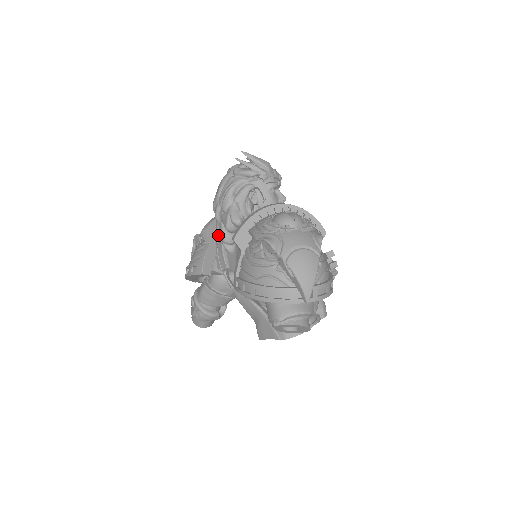
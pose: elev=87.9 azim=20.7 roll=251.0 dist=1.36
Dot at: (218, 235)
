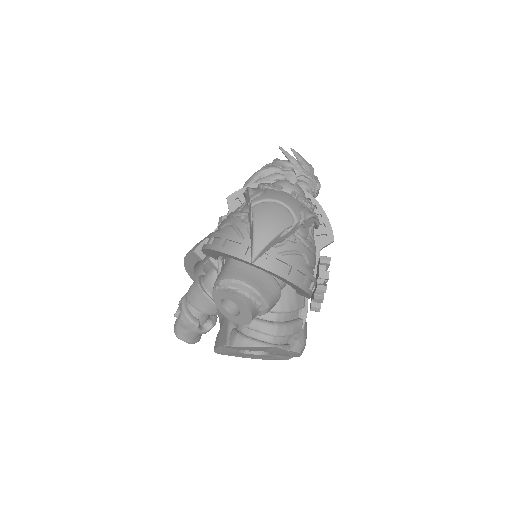
Dot at: (227, 215)
